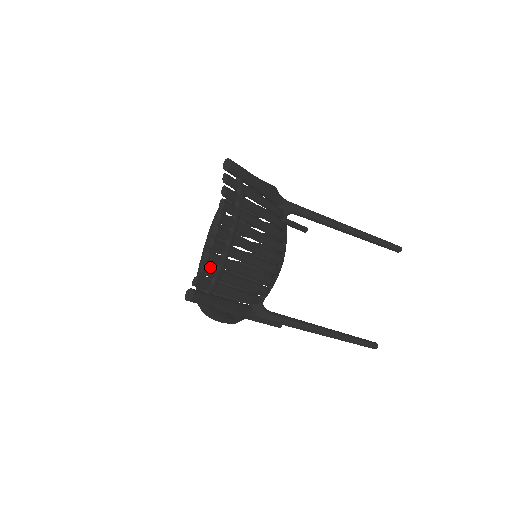
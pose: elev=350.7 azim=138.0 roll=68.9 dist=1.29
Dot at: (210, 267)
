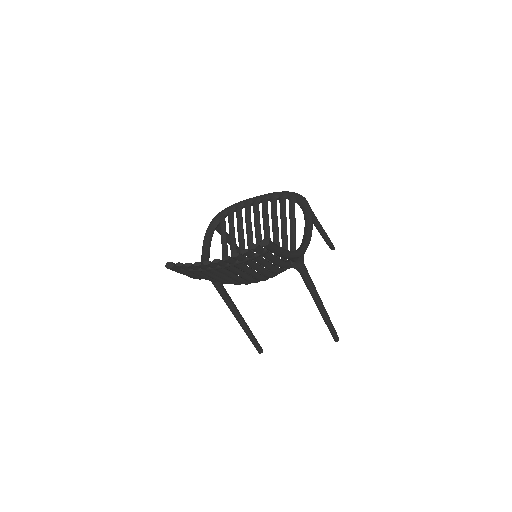
Dot at: (195, 267)
